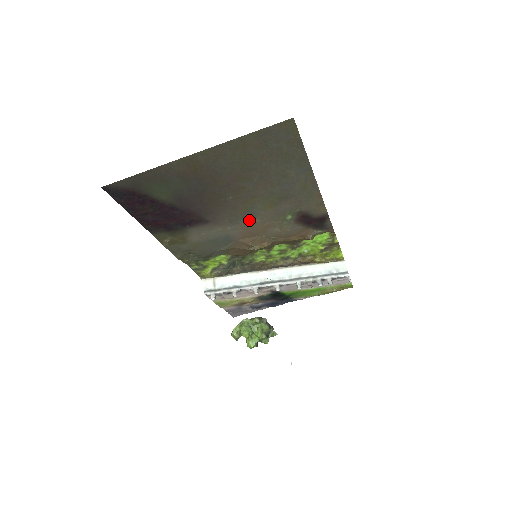
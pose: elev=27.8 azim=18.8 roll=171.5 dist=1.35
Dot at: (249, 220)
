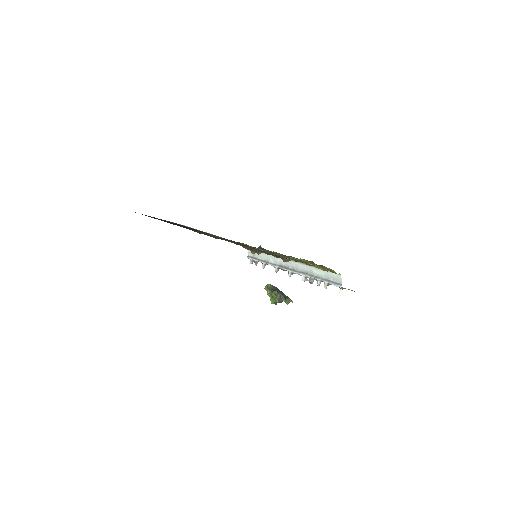
Dot at: occluded
